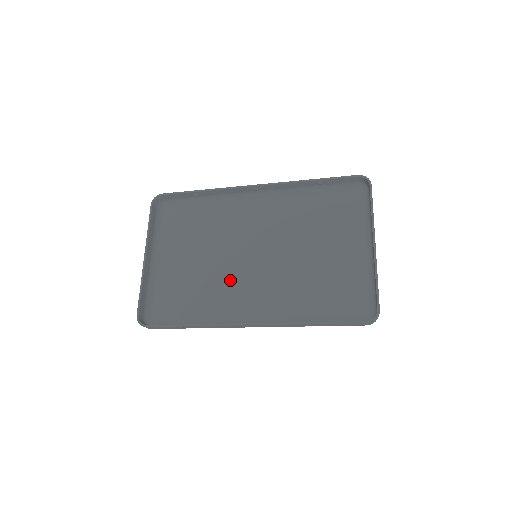
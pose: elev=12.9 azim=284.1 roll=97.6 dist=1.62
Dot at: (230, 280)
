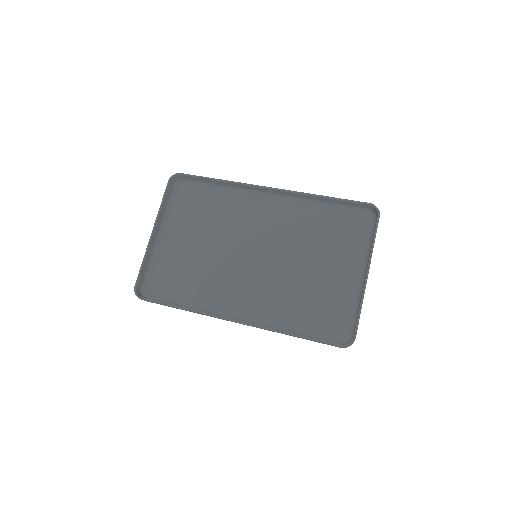
Dot at: (227, 273)
